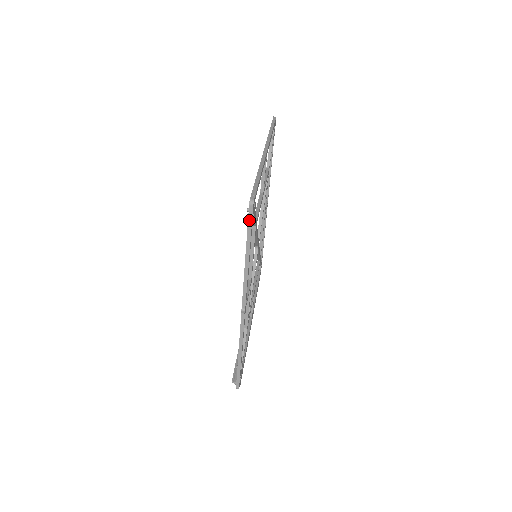
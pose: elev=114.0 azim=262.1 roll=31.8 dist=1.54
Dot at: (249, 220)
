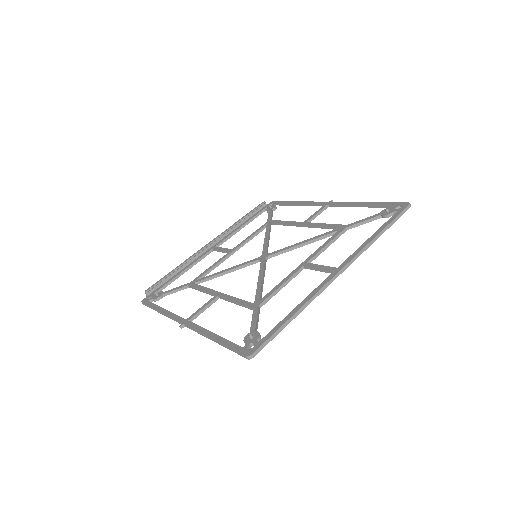
Dot at: (237, 352)
